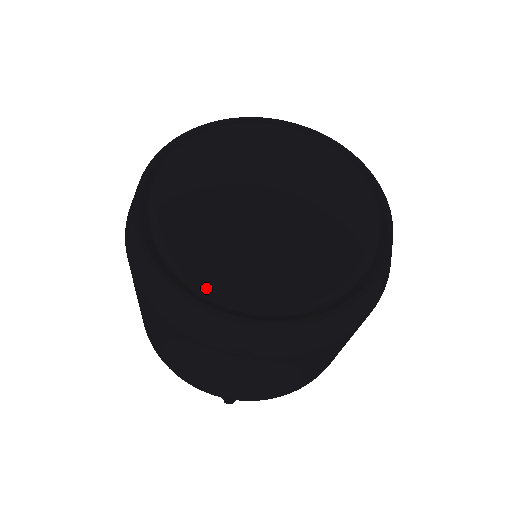
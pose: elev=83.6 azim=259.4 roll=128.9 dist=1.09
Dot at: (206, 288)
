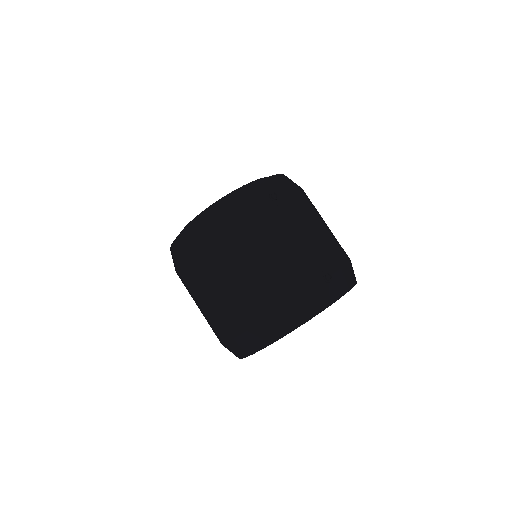
Dot at: (232, 193)
